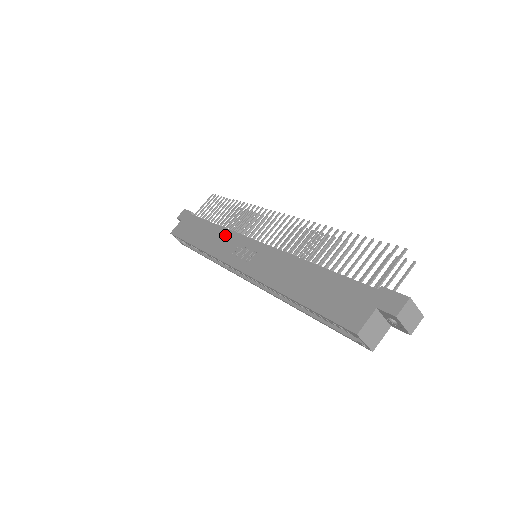
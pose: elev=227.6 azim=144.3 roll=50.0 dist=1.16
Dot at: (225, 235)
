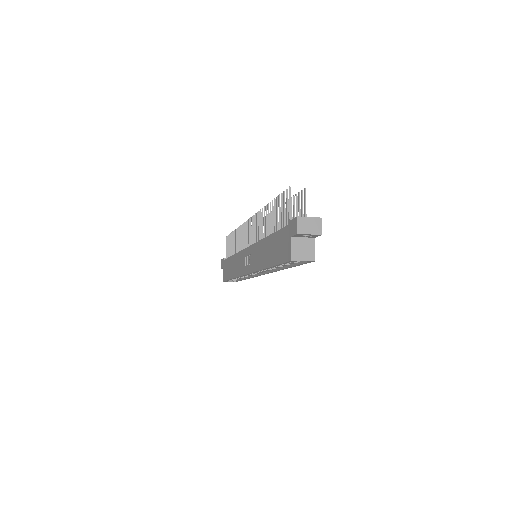
Dot at: (238, 258)
